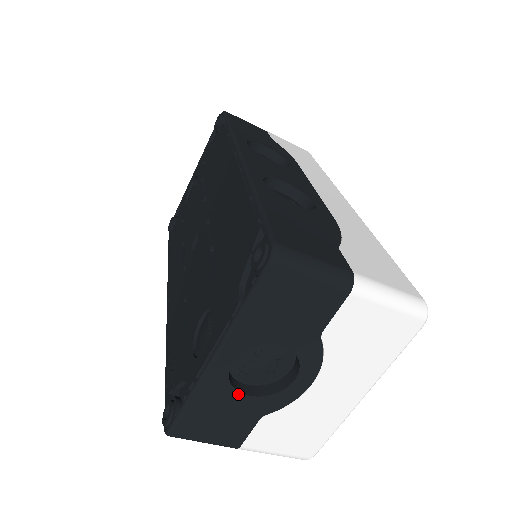
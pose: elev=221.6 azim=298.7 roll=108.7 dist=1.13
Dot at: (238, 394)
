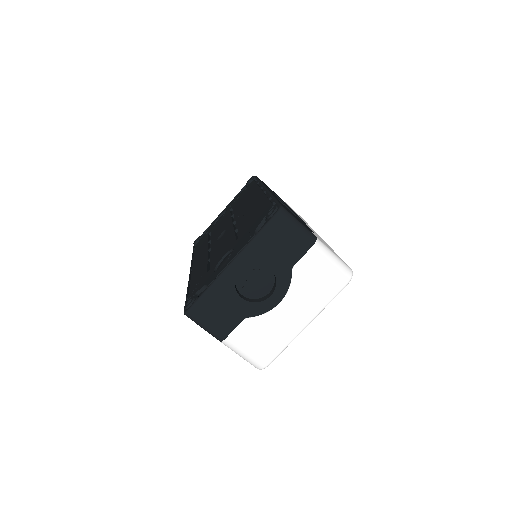
Dot at: (237, 295)
